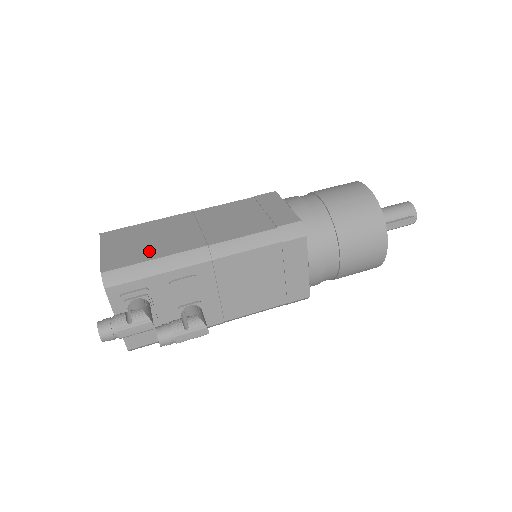
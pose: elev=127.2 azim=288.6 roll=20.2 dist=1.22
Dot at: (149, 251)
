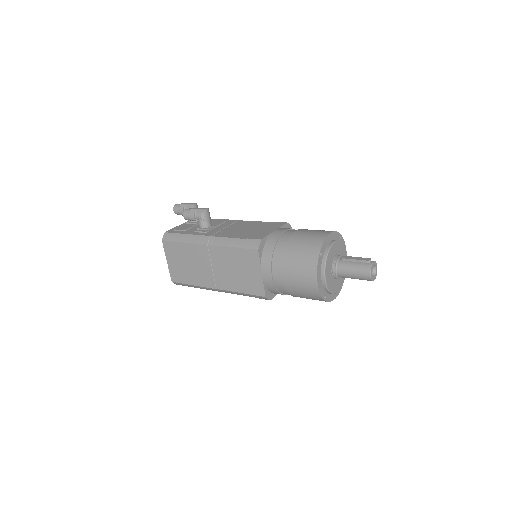
Dot at: occluded
